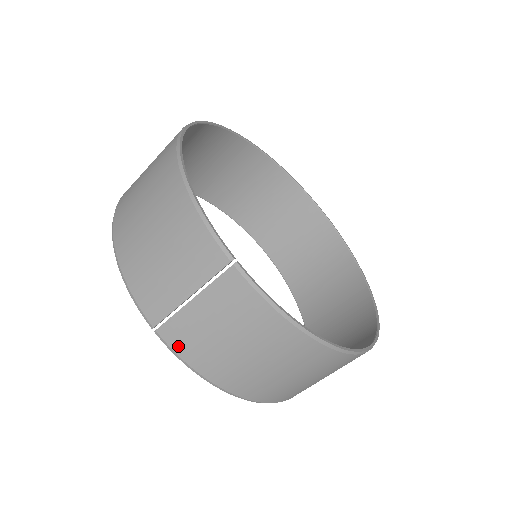
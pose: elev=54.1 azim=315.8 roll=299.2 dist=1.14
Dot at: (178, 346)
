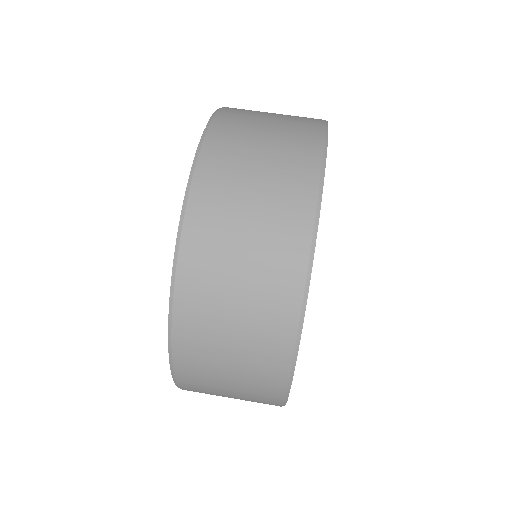
Dot at: (211, 145)
